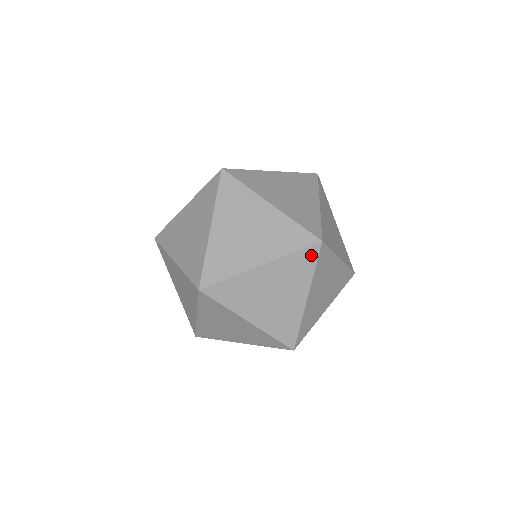
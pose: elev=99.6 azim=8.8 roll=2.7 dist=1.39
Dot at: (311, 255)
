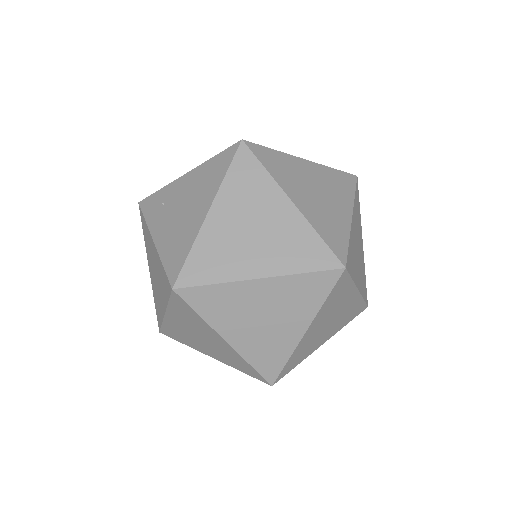
Dot at: (342, 282)
